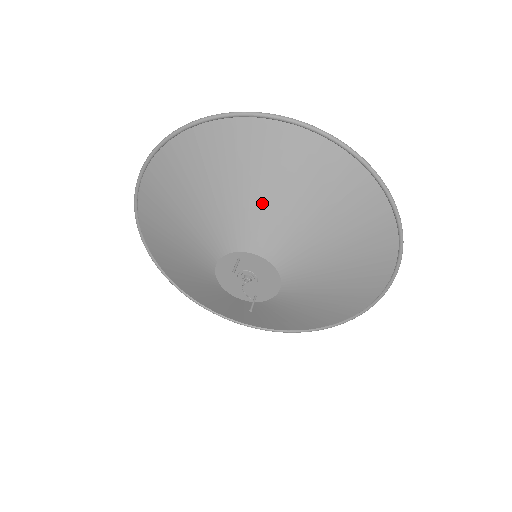
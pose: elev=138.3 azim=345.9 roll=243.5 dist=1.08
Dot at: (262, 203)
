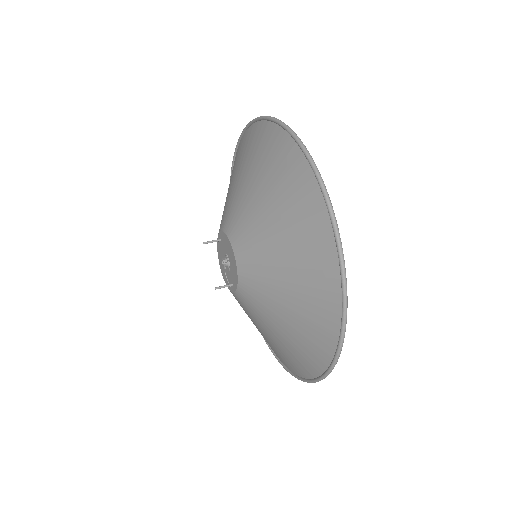
Dot at: (236, 188)
